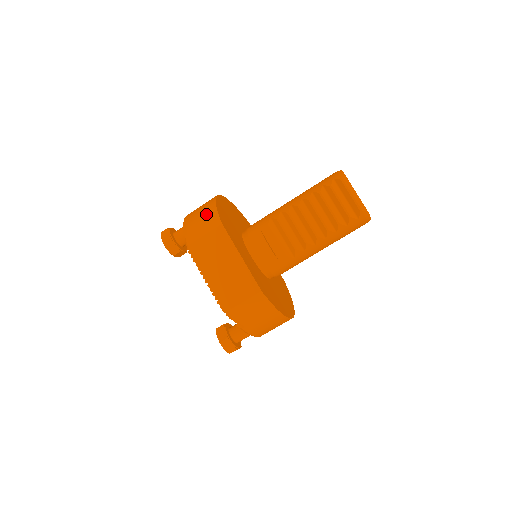
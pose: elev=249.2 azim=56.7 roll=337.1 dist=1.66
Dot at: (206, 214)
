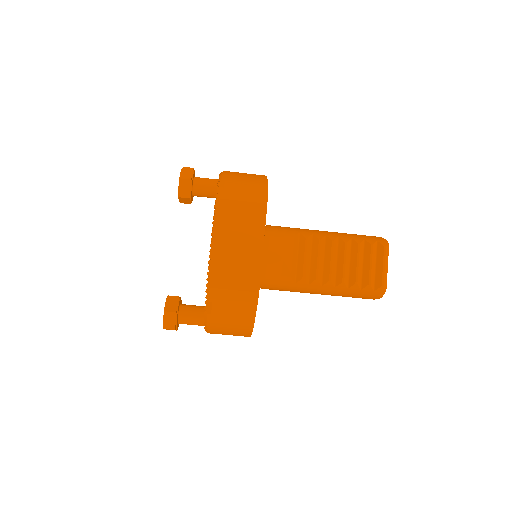
Dot at: (254, 184)
